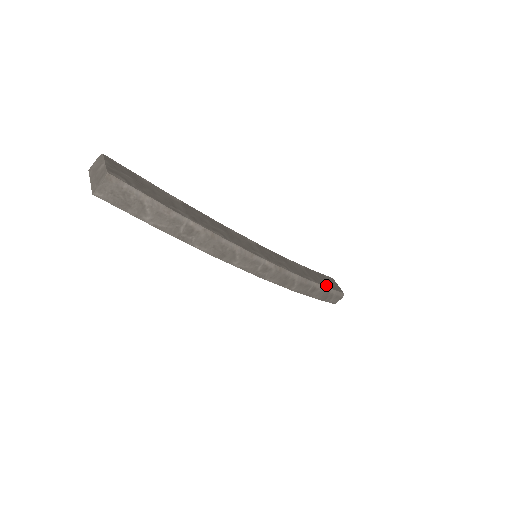
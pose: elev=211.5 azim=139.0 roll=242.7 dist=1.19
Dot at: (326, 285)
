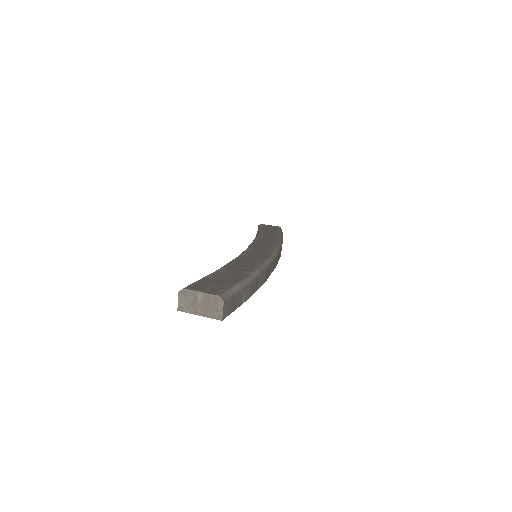
Dot at: (278, 232)
